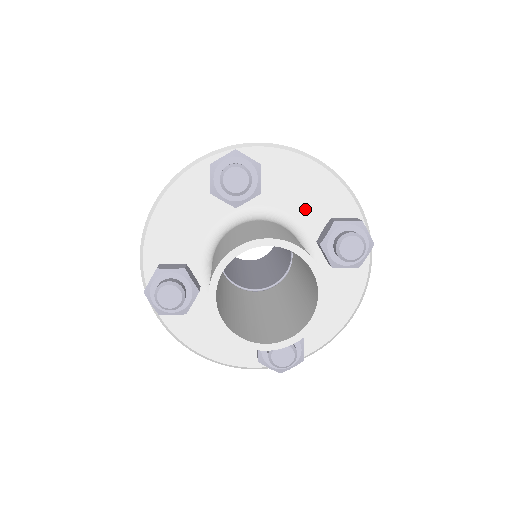
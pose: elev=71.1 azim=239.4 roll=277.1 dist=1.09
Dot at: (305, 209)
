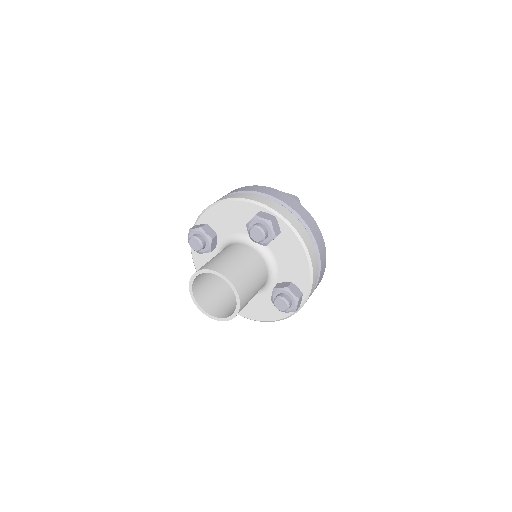
Dot at: (285, 267)
